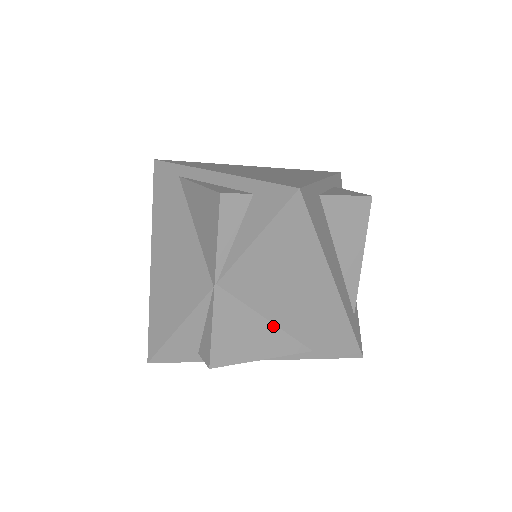
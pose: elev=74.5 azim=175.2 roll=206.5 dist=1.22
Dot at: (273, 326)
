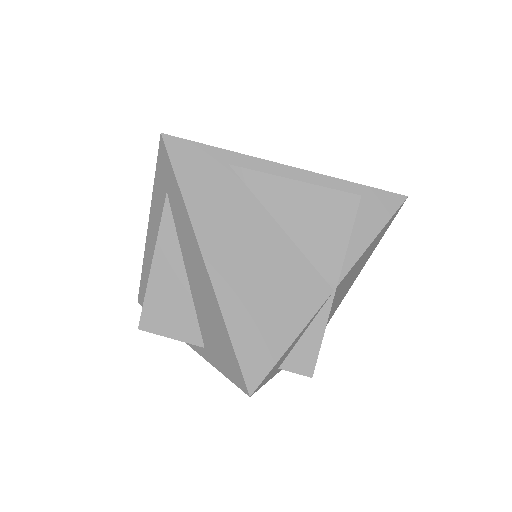
Dot at: occluded
